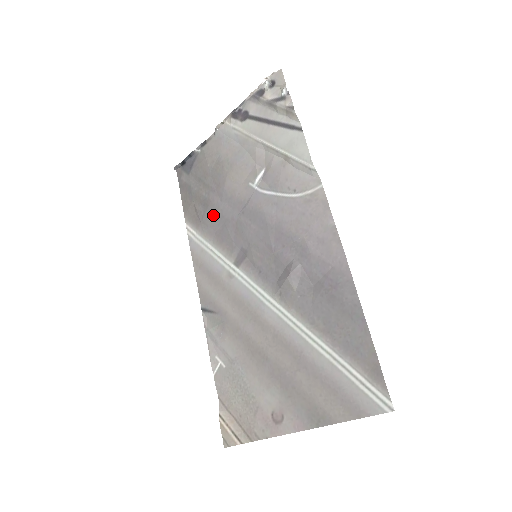
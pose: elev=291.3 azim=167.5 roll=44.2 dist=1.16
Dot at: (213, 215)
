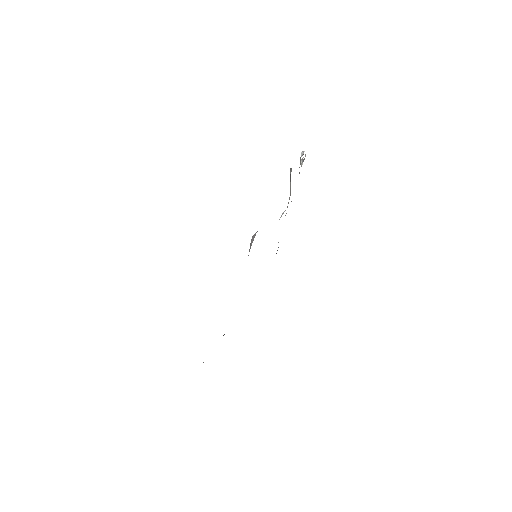
Dot at: occluded
